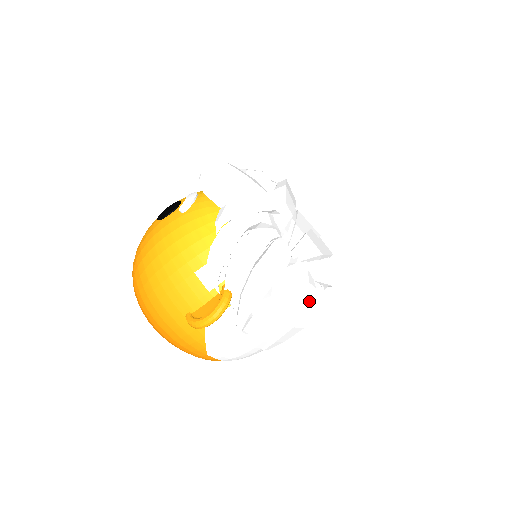
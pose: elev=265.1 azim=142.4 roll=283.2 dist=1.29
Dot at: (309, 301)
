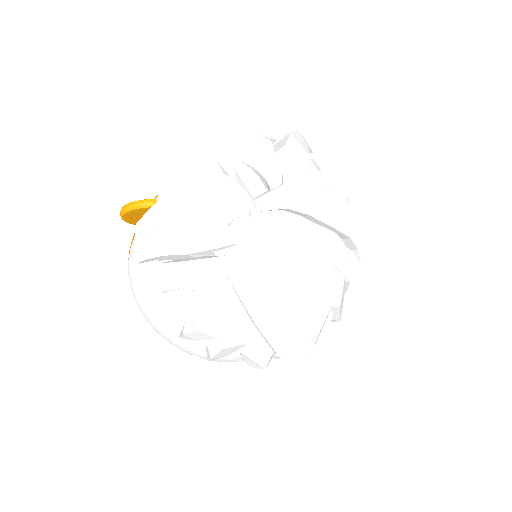
Dot at: (190, 275)
